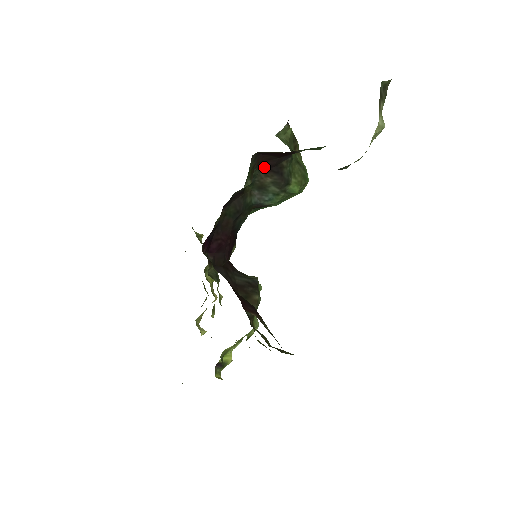
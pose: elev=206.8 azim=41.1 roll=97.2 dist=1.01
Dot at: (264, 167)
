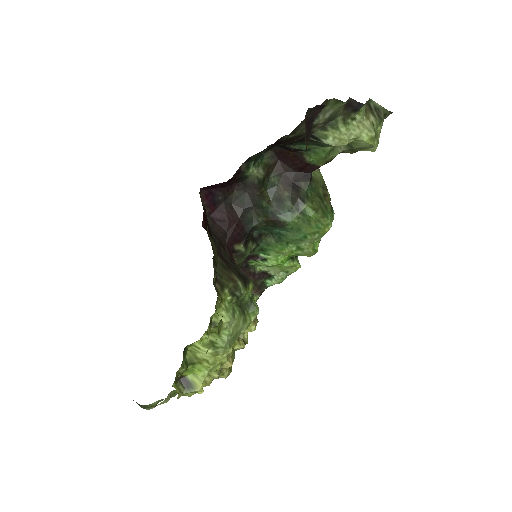
Dot at: (283, 179)
